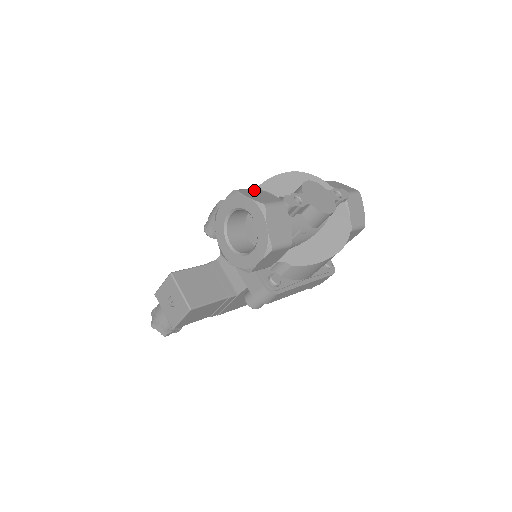
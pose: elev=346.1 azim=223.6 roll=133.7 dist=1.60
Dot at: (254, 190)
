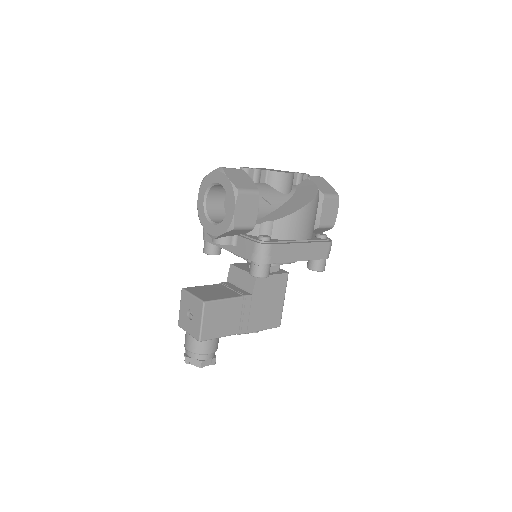
Dot at: occluded
